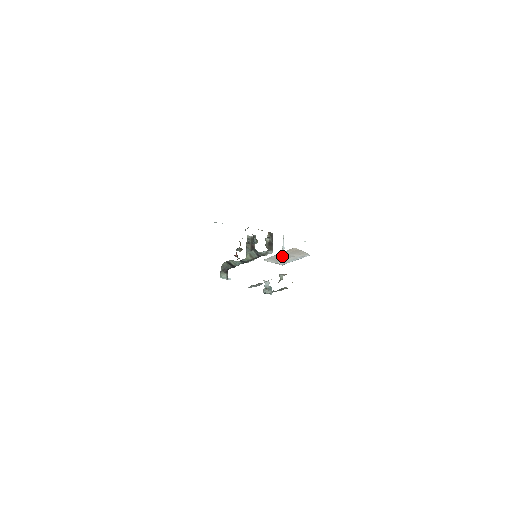
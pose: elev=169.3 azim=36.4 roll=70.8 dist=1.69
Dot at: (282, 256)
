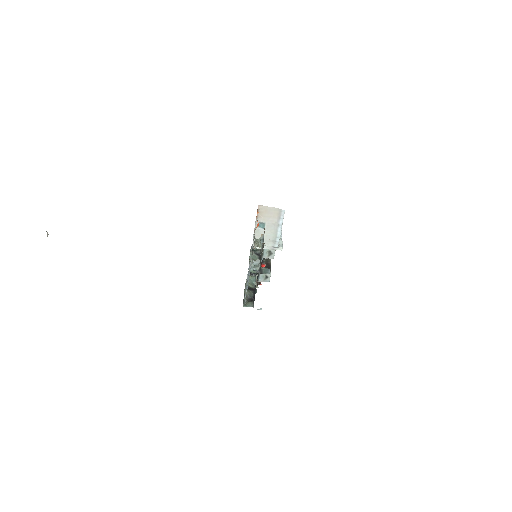
Dot at: (264, 230)
